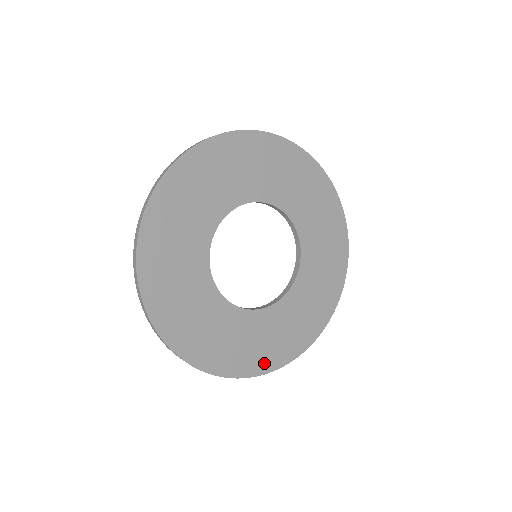
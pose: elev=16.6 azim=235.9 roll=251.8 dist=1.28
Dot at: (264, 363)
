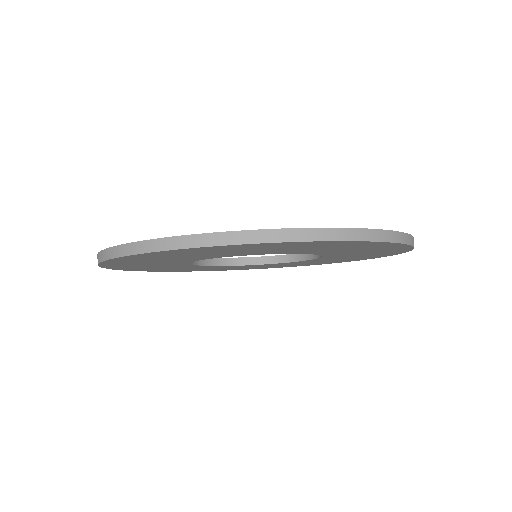
Dot at: (274, 267)
